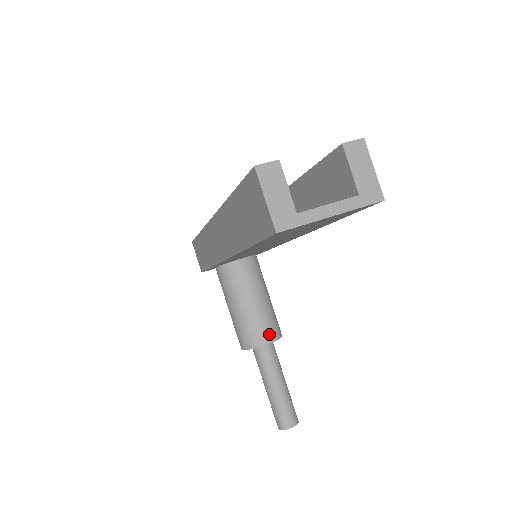
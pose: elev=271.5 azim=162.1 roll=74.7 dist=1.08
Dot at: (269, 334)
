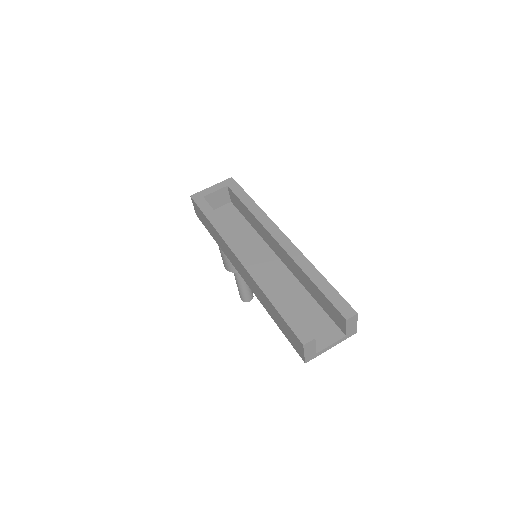
Dot at: occluded
